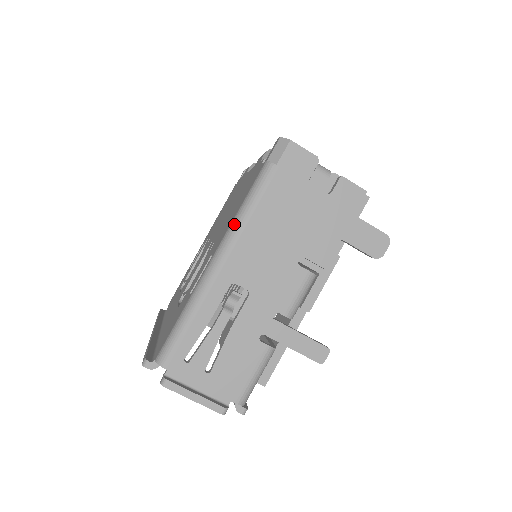
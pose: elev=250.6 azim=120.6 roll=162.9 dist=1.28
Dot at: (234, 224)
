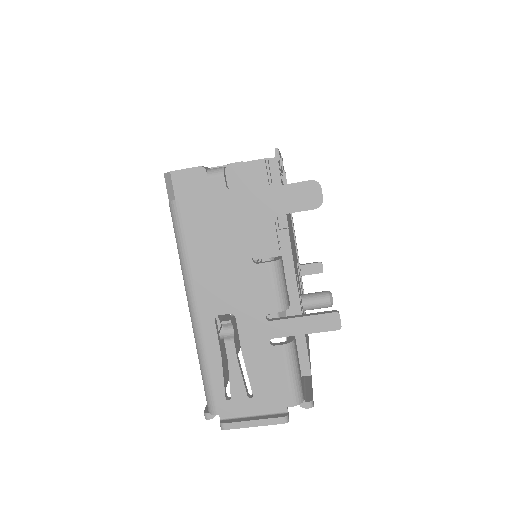
Dot at: (182, 270)
